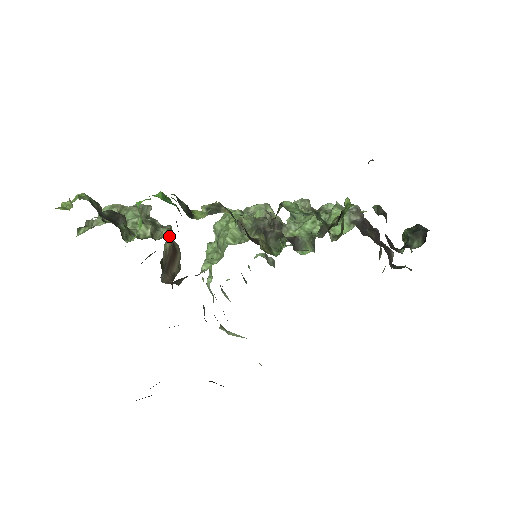
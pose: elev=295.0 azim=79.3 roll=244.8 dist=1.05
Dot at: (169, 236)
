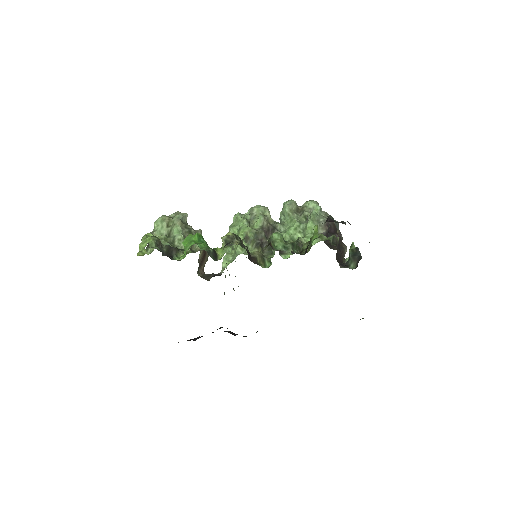
Dot at: occluded
